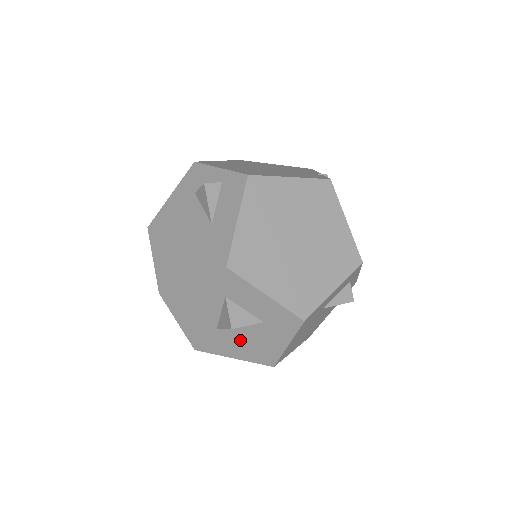
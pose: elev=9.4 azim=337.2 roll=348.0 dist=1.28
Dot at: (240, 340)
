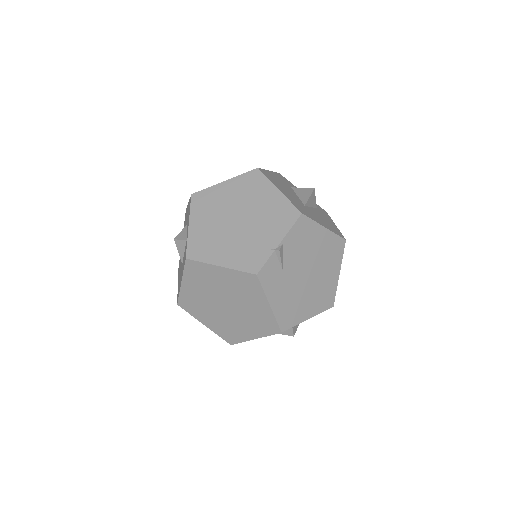
Dot at: occluded
